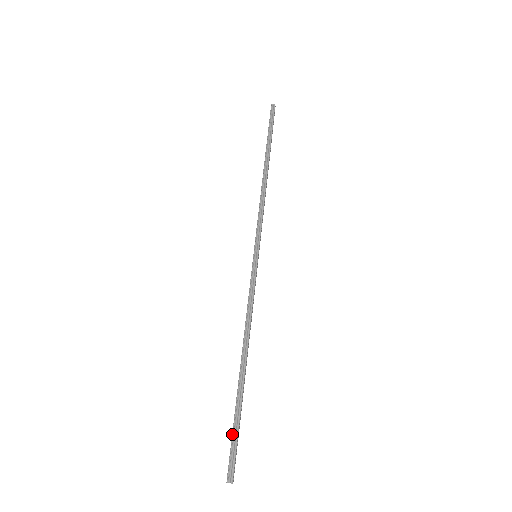
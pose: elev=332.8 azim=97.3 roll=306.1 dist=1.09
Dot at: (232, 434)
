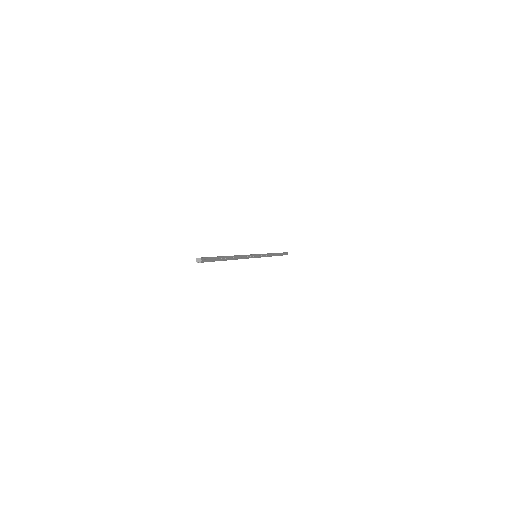
Dot at: occluded
